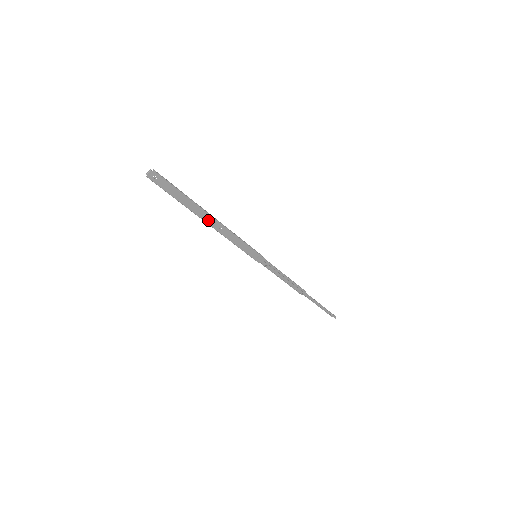
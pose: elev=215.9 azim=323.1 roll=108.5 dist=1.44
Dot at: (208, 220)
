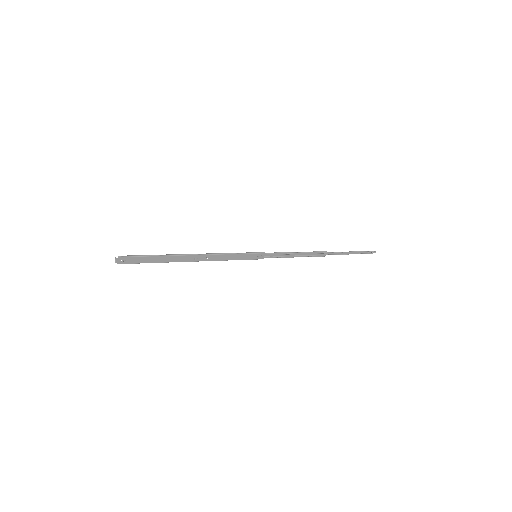
Dot at: (191, 259)
